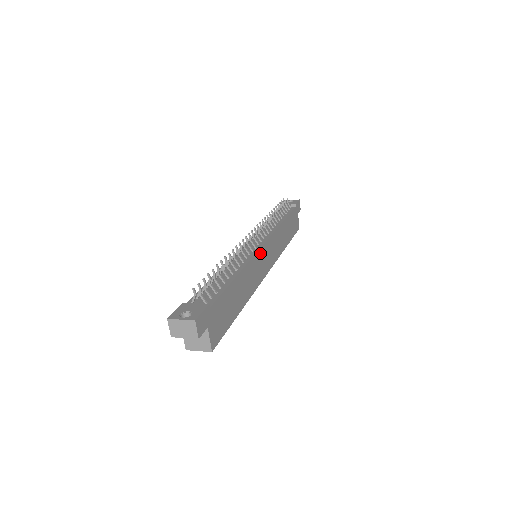
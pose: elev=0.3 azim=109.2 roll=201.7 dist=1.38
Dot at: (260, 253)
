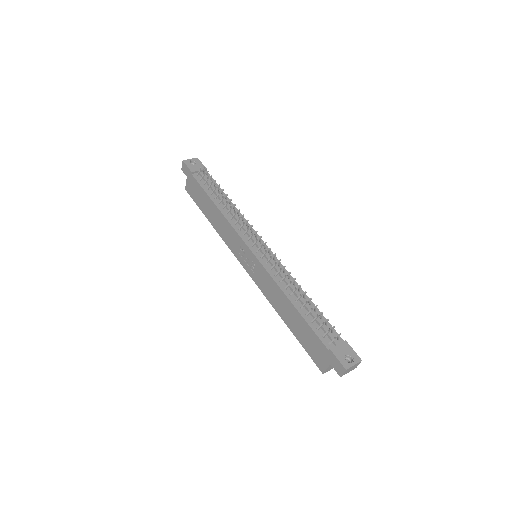
Dot at: occluded
